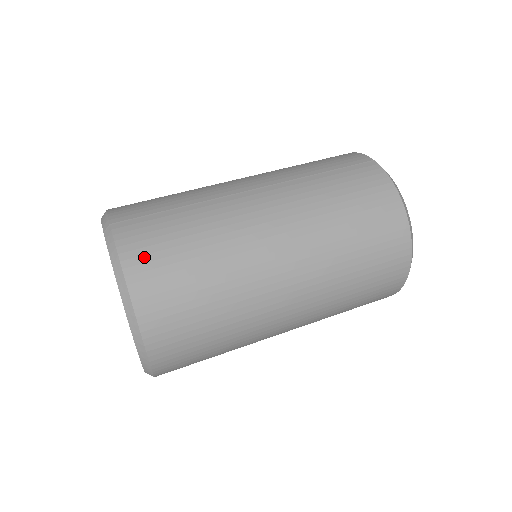
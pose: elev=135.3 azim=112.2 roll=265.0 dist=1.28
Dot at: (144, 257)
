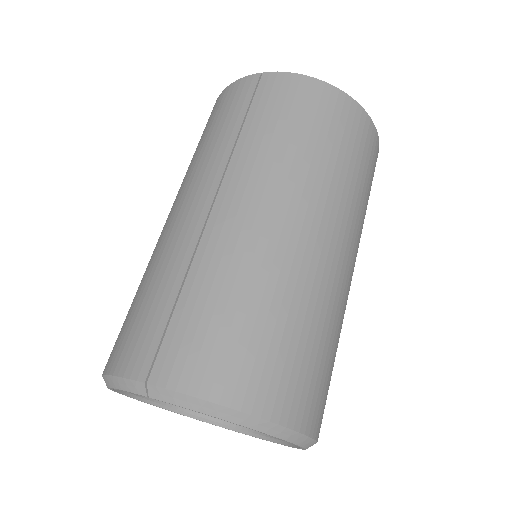
Dot at: (220, 370)
